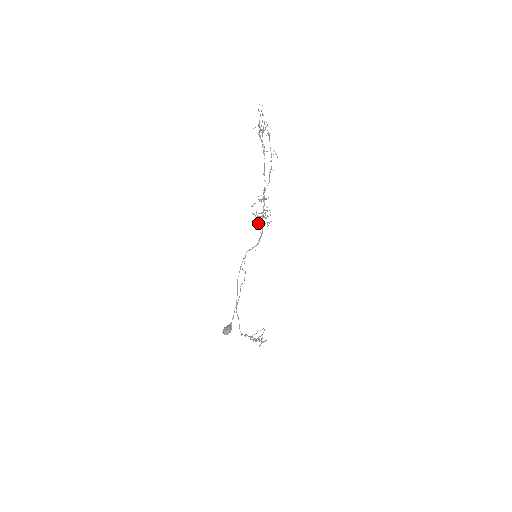
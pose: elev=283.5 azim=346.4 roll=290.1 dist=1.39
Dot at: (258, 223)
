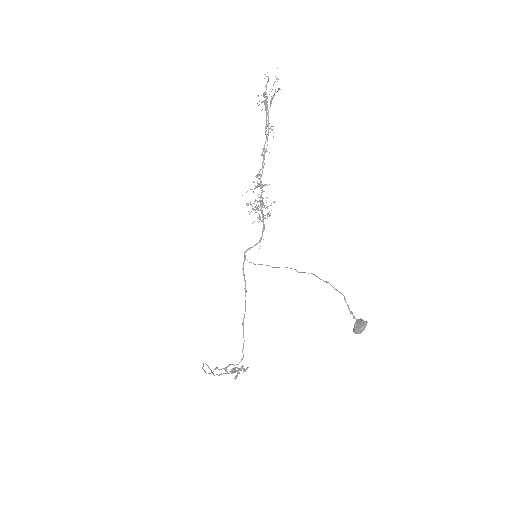
Dot at: occluded
